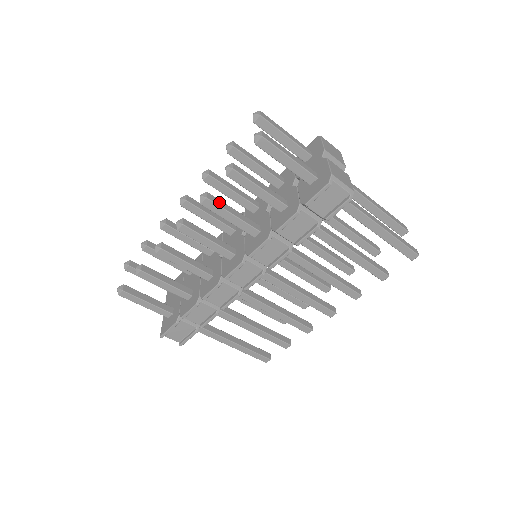
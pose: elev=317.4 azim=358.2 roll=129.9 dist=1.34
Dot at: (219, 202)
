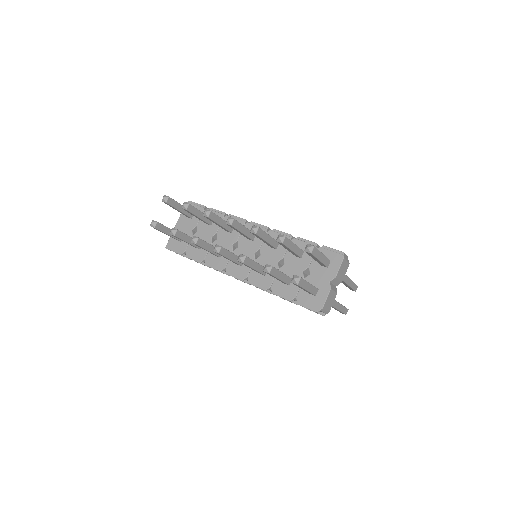
Dot at: (250, 262)
